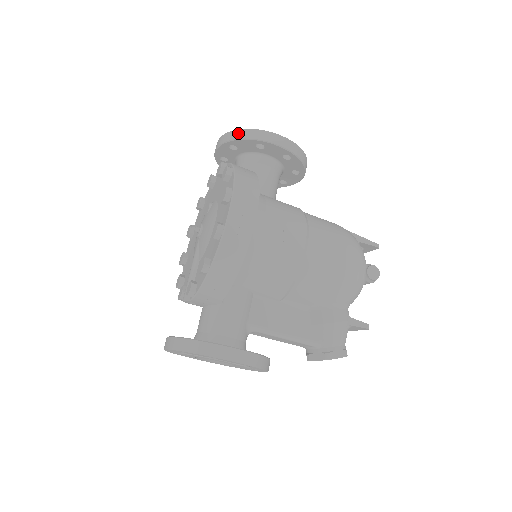
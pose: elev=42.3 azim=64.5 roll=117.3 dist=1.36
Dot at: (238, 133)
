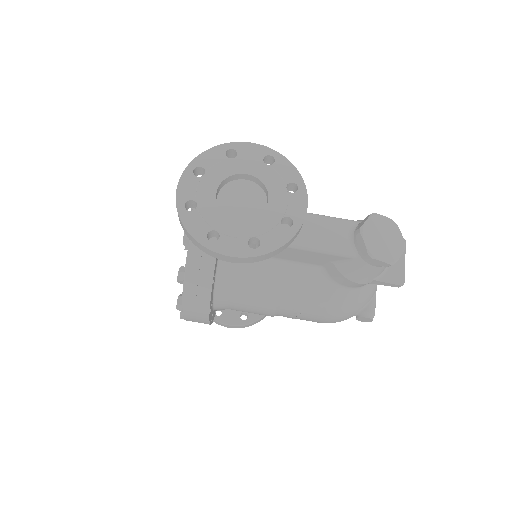
Dot at: occluded
